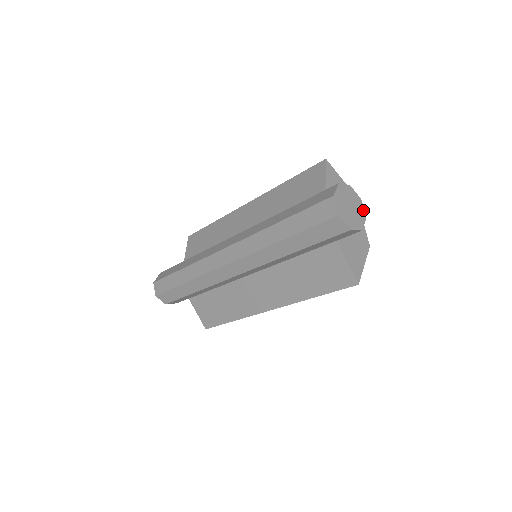
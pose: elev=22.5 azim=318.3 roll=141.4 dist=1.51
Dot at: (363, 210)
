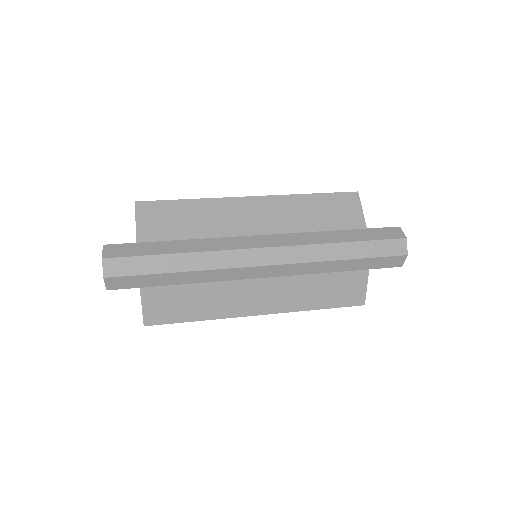
Dot at: occluded
